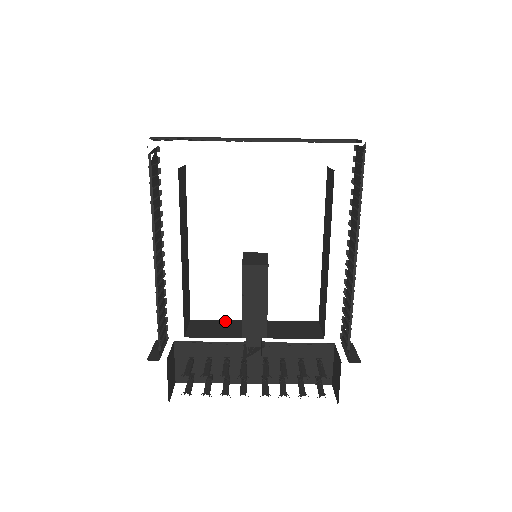
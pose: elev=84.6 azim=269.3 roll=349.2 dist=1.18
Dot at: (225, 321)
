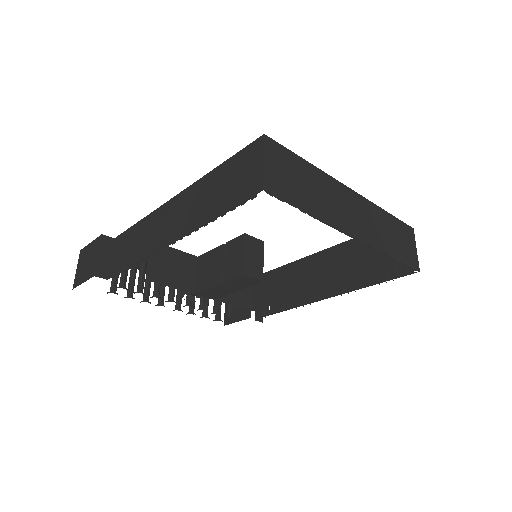
Dot at: (183, 254)
